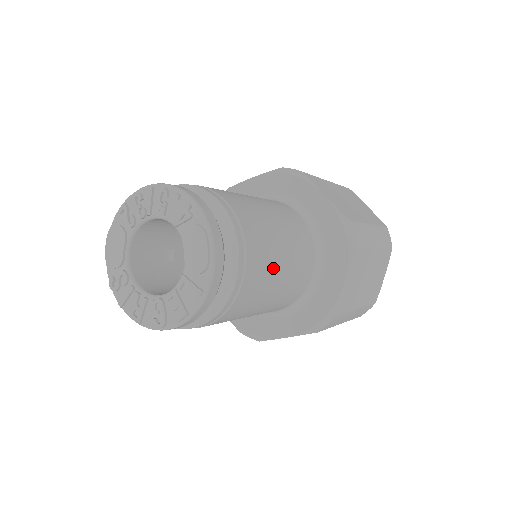
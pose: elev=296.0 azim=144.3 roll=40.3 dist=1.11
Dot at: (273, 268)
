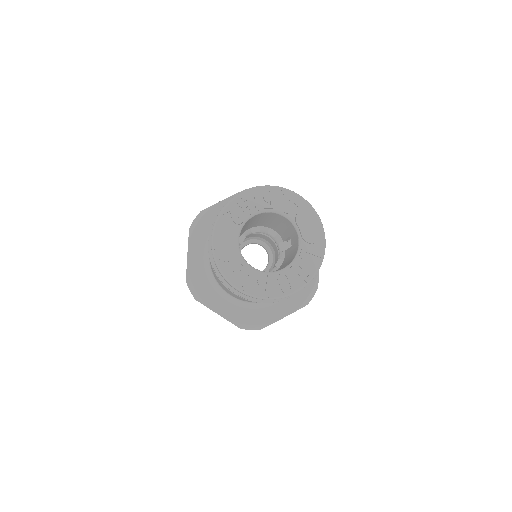
Dot at: occluded
